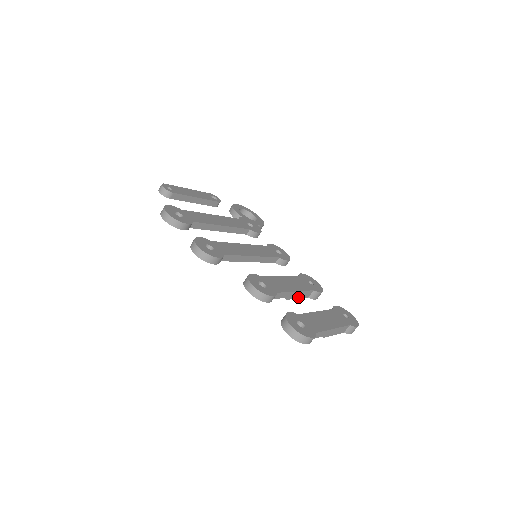
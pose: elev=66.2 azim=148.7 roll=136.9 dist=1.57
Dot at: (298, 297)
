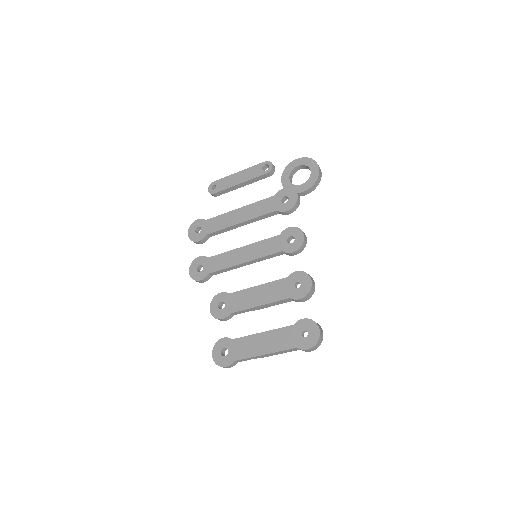
Dot at: (273, 305)
